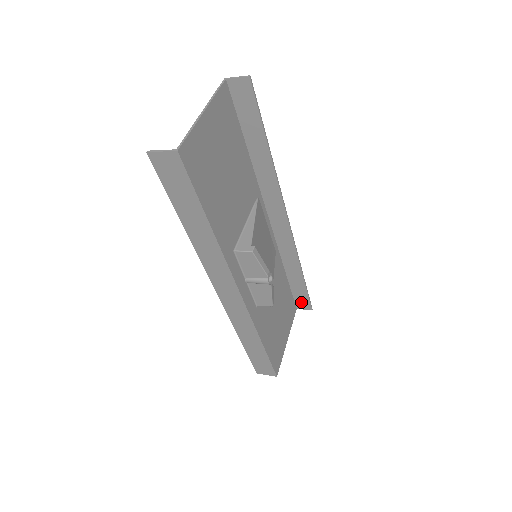
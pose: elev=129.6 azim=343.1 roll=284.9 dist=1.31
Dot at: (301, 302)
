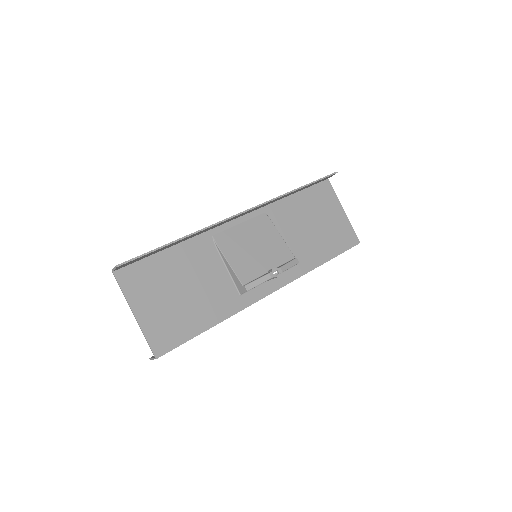
Dot at: (324, 179)
